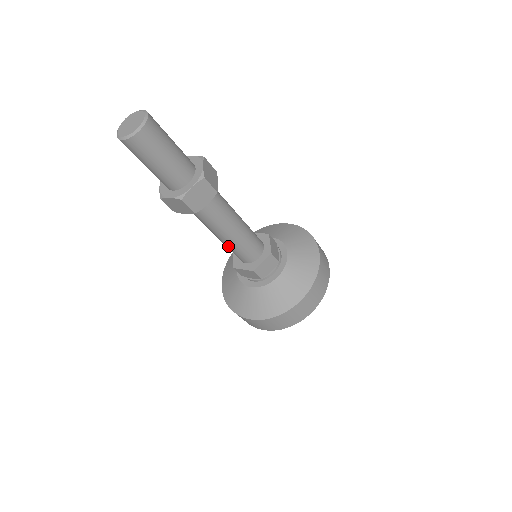
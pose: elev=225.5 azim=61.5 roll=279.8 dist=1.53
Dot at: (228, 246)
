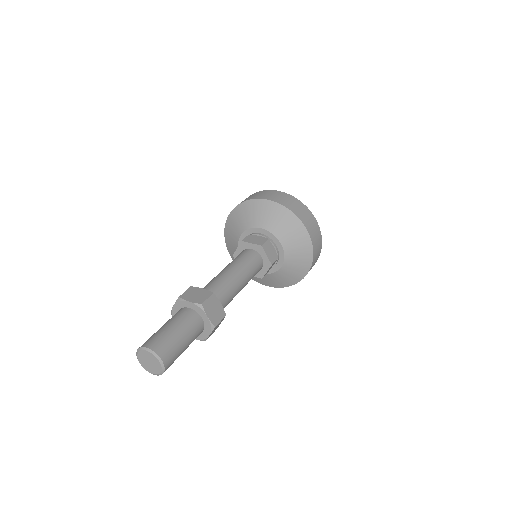
Dot at: occluded
